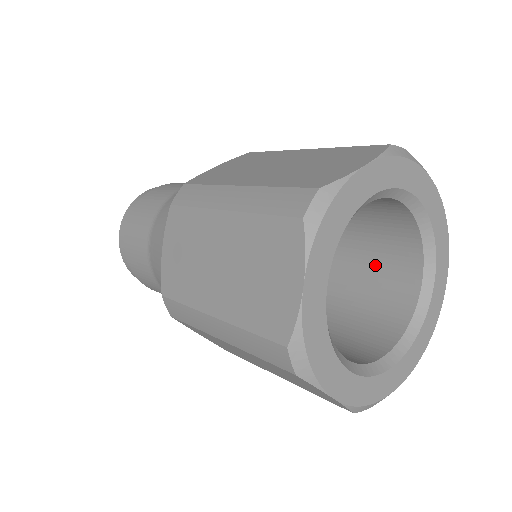
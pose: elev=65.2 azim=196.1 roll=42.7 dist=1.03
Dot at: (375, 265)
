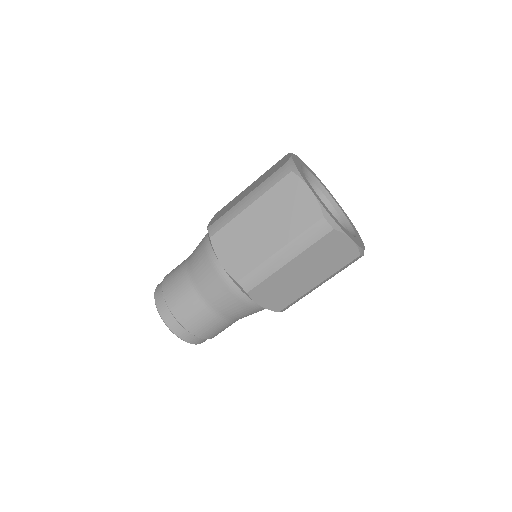
Dot at: occluded
